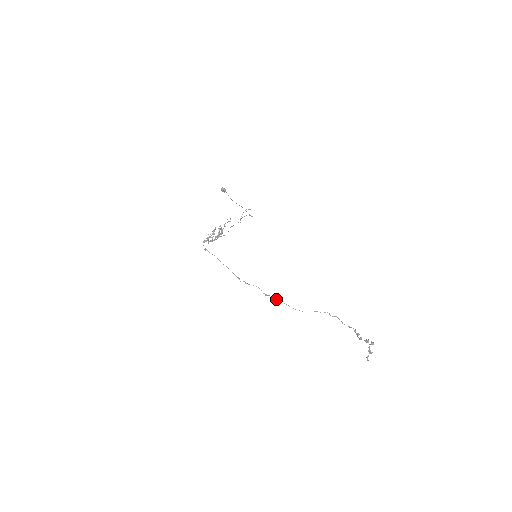
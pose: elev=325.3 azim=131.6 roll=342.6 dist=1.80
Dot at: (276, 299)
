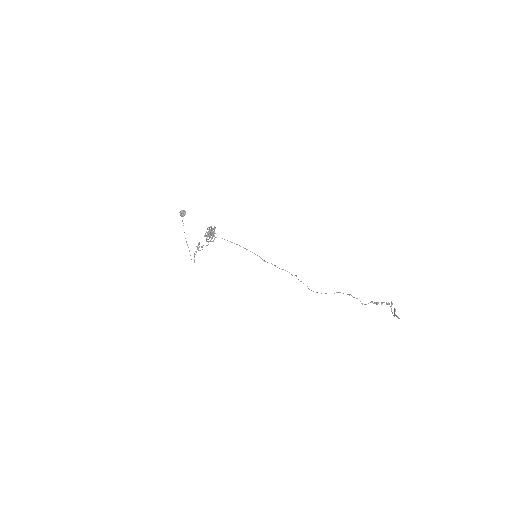
Dot at: (303, 283)
